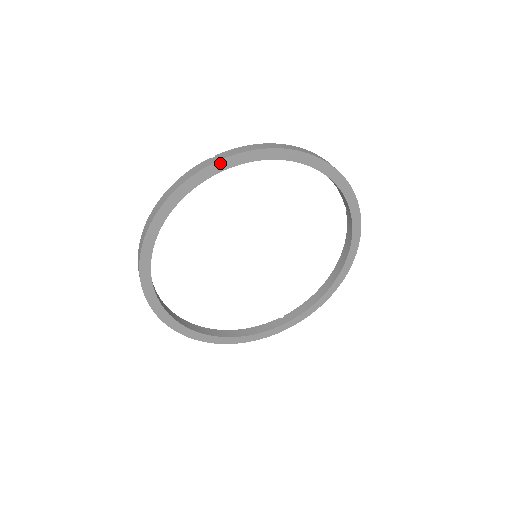
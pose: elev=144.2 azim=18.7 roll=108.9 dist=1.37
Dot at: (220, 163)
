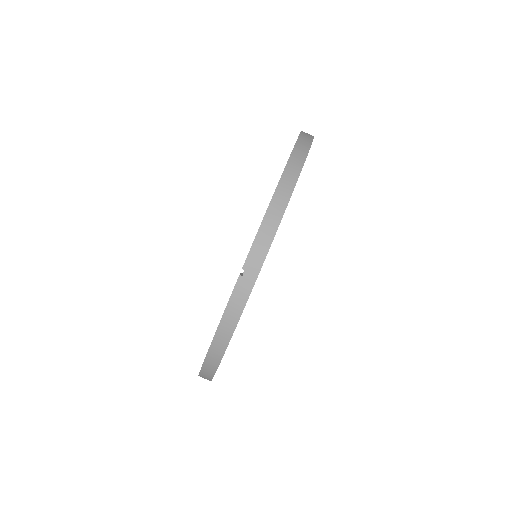
Dot at: (258, 274)
